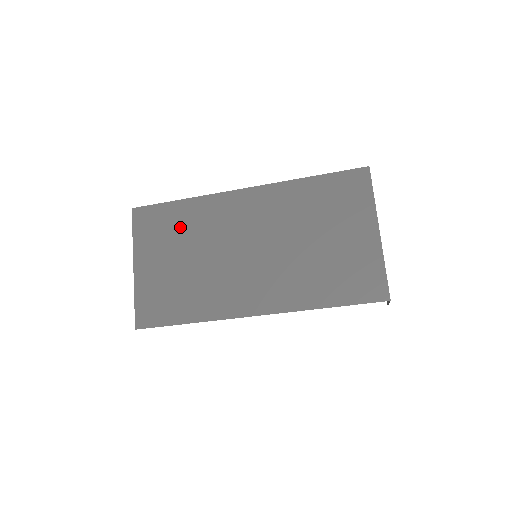
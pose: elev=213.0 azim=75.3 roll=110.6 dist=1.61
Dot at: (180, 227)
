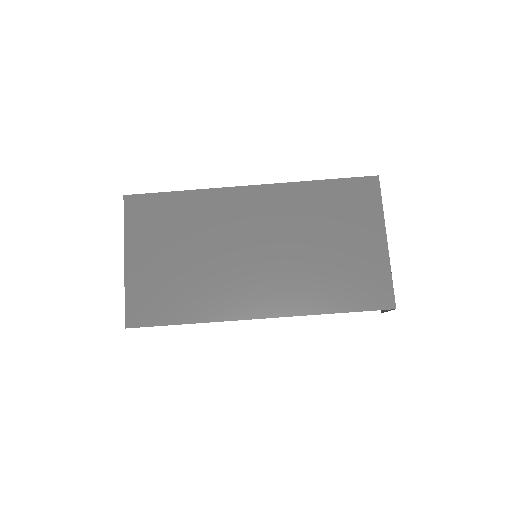
Dot at: (179, 220)
